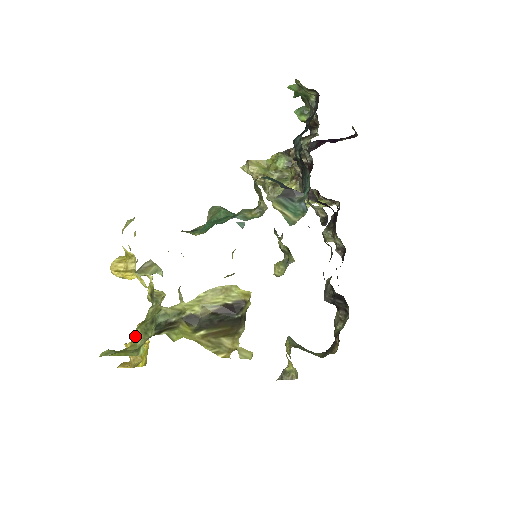
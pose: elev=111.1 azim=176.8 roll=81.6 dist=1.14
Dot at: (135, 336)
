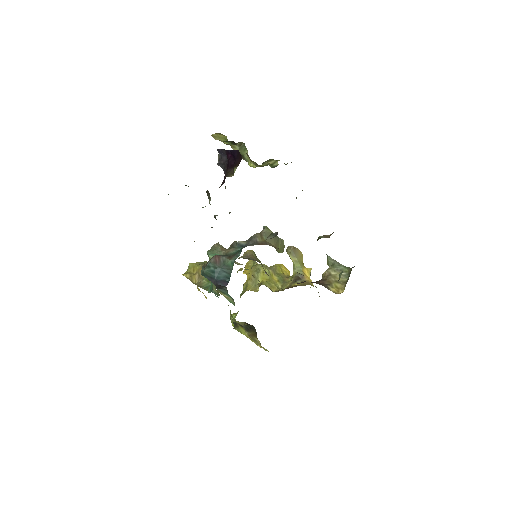
Dot at: occluded
